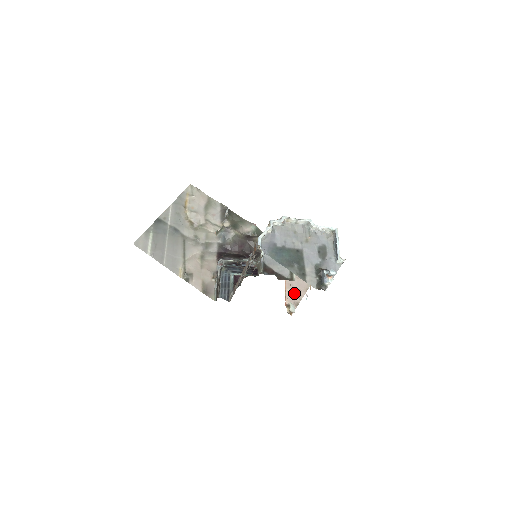
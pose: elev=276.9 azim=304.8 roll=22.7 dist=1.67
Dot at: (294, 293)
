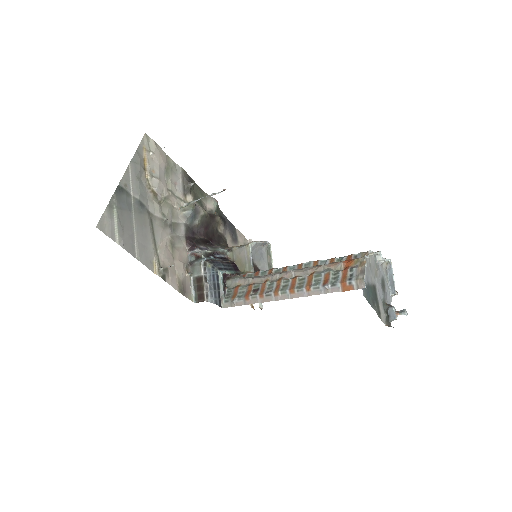
Dot at: occluded
